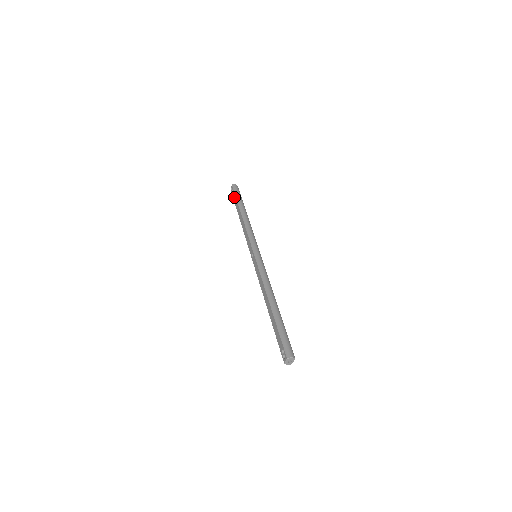
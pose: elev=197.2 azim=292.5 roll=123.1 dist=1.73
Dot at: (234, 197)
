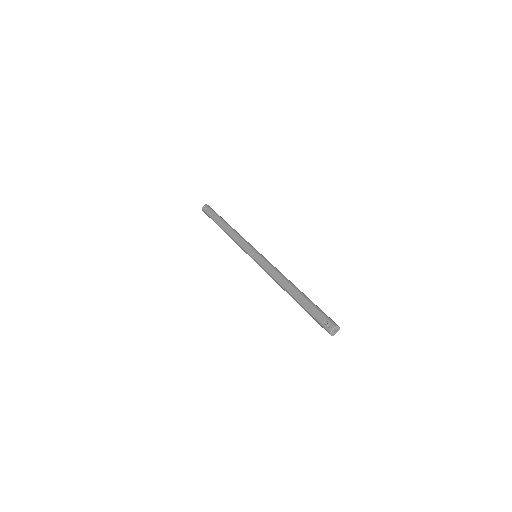
Dot at: (211, 213)
